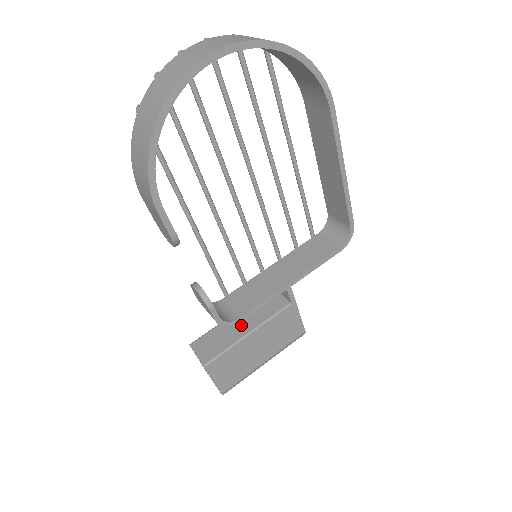
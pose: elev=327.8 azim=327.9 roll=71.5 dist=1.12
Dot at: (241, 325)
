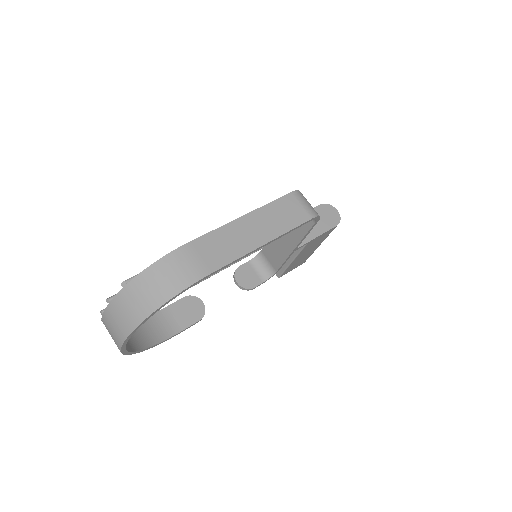
Dot at: occluded
